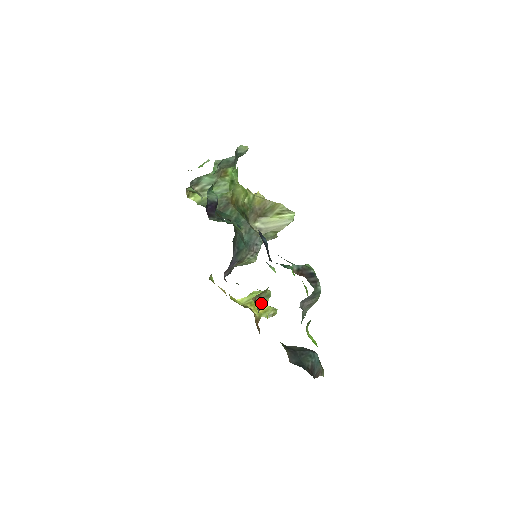
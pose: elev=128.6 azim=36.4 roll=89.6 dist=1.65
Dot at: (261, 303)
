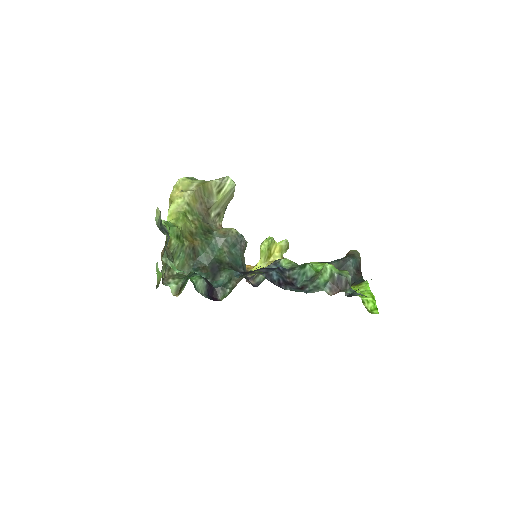
Dot at: occluded
